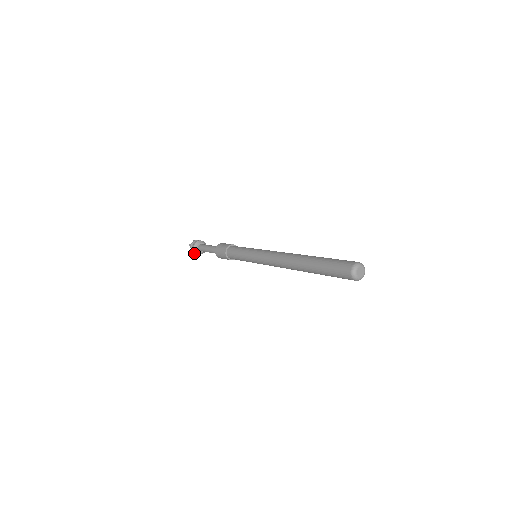
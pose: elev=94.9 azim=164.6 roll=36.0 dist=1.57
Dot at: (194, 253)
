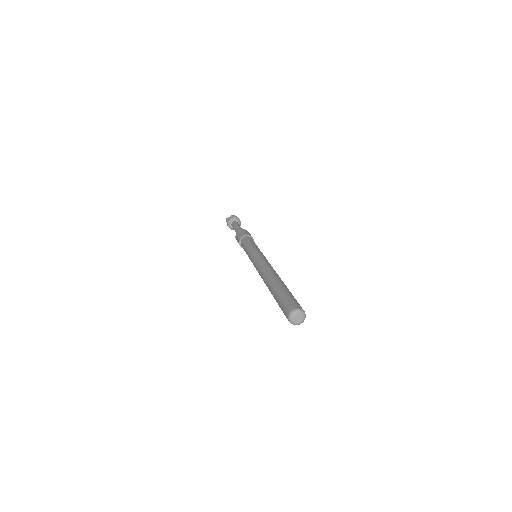
Dot at: occluded
